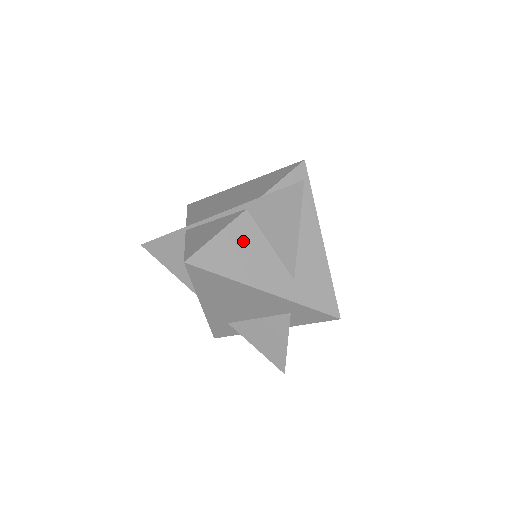
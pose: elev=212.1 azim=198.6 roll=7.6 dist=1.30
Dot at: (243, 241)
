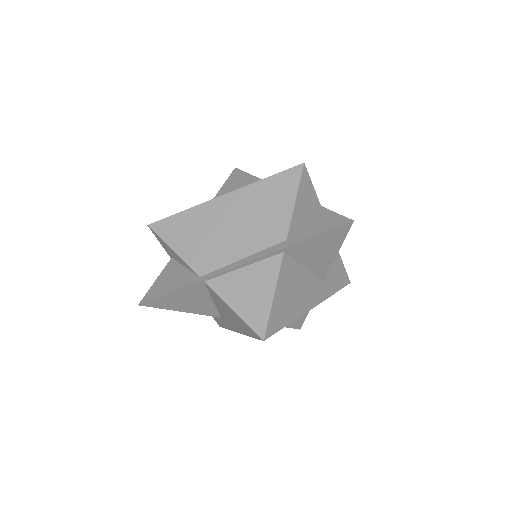
Dot at: (290, 283)
